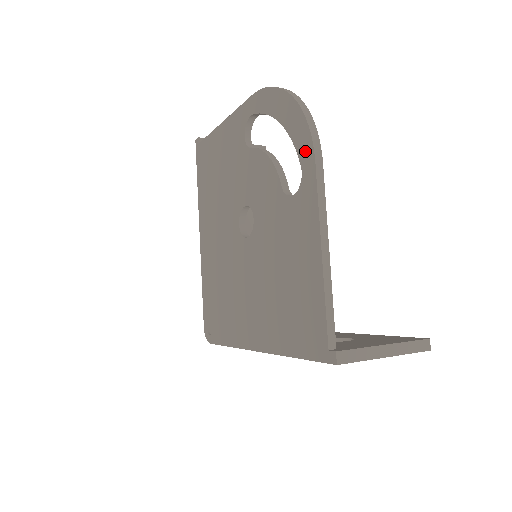
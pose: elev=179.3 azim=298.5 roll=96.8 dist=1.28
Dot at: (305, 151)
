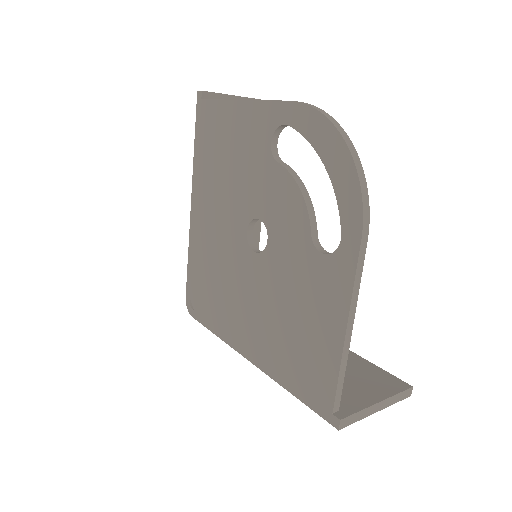
Dot at: (351, 221)
